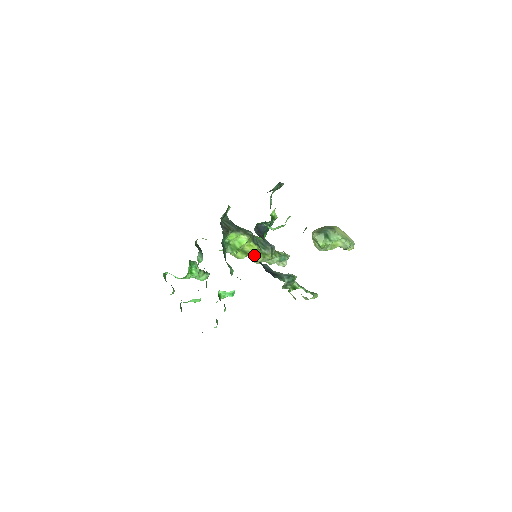
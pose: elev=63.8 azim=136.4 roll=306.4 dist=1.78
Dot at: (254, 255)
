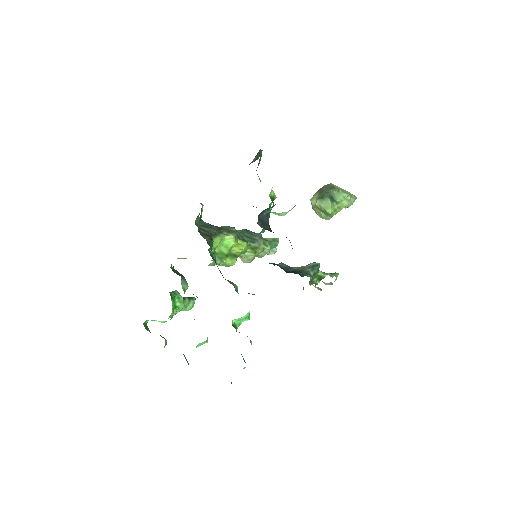
Dot at: (243, 254)
